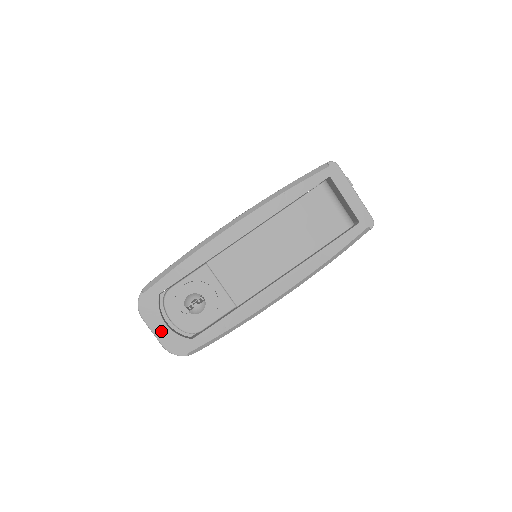
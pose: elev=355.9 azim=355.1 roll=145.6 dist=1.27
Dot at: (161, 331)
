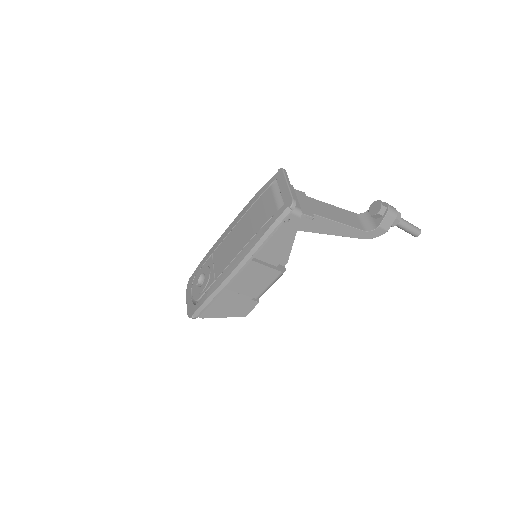
Dot at: (189, 301)
